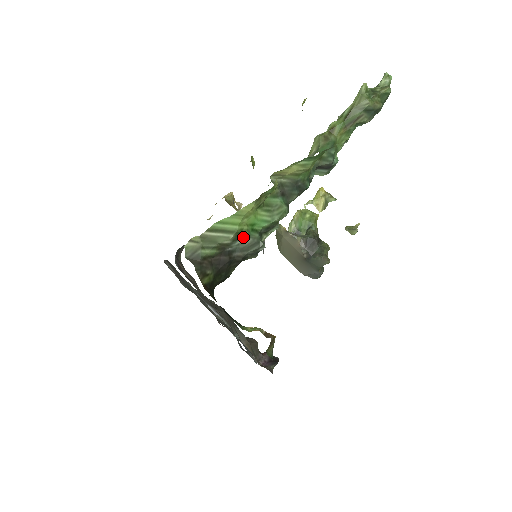
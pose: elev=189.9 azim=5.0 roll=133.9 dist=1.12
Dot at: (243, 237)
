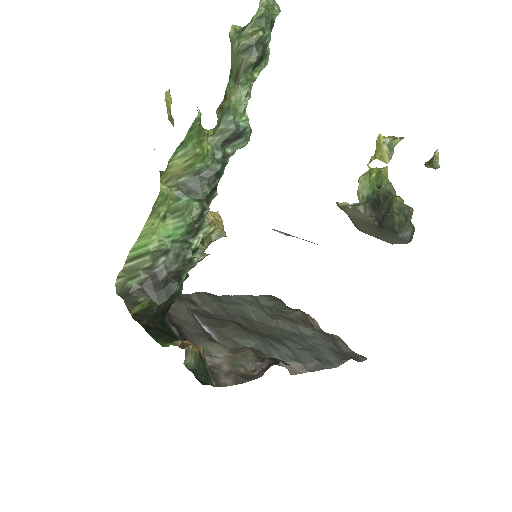
Dot at: (163, 253)
